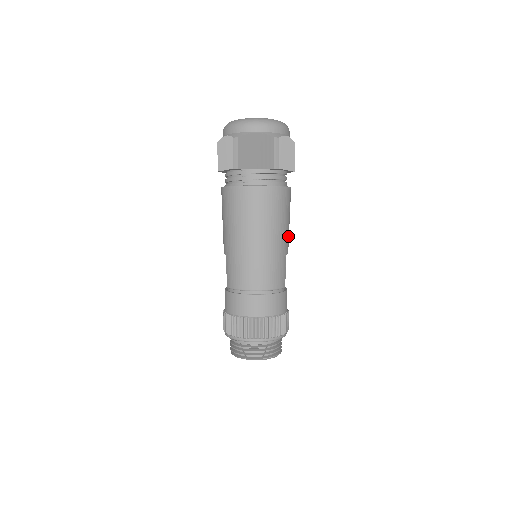
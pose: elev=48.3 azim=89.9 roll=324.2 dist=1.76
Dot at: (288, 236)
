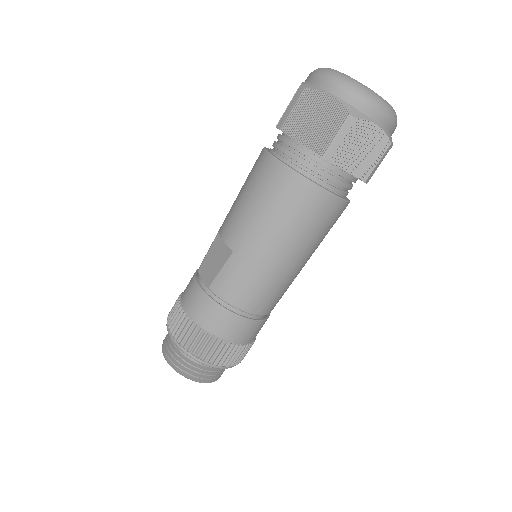
Dot at: occluded
